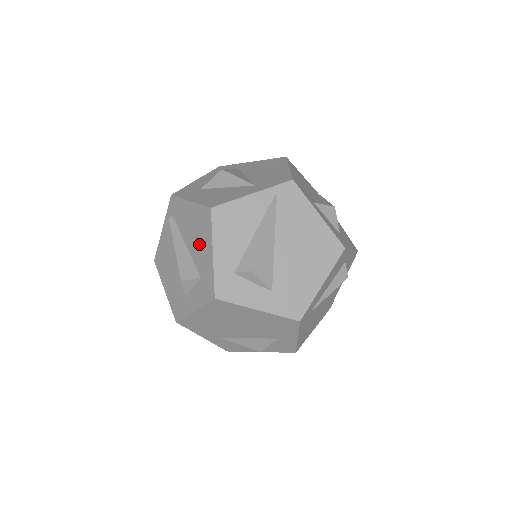
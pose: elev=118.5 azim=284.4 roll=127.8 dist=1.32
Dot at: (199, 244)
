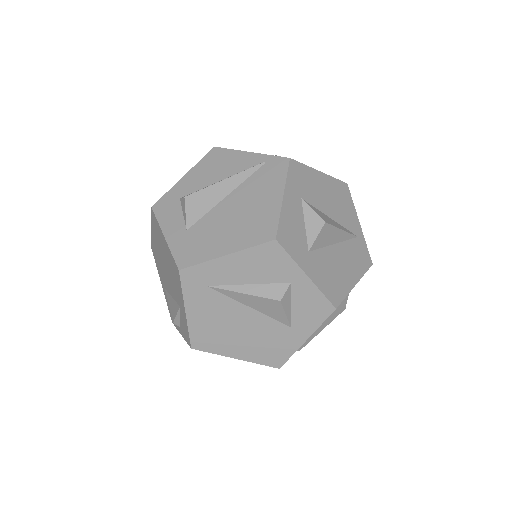
Dot at: occluded
